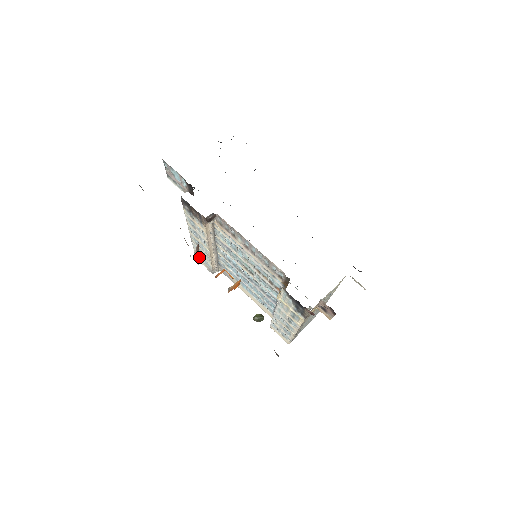
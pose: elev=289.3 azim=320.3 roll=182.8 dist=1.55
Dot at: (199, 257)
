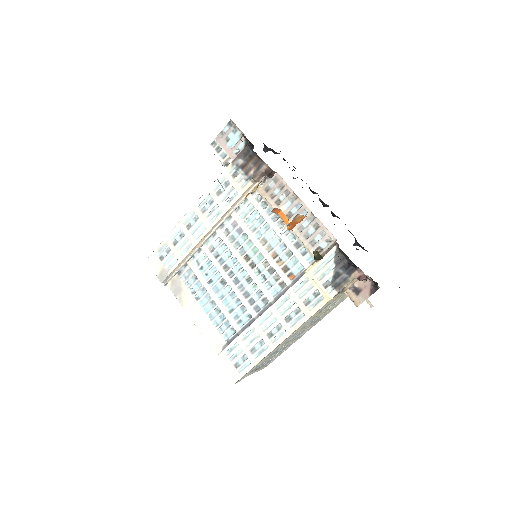
Dot at: (161, 254)
